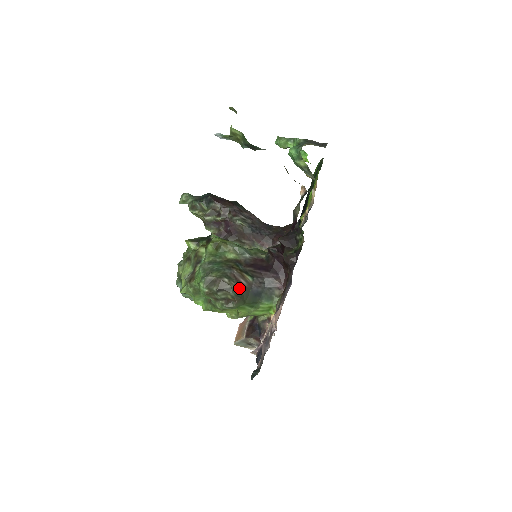
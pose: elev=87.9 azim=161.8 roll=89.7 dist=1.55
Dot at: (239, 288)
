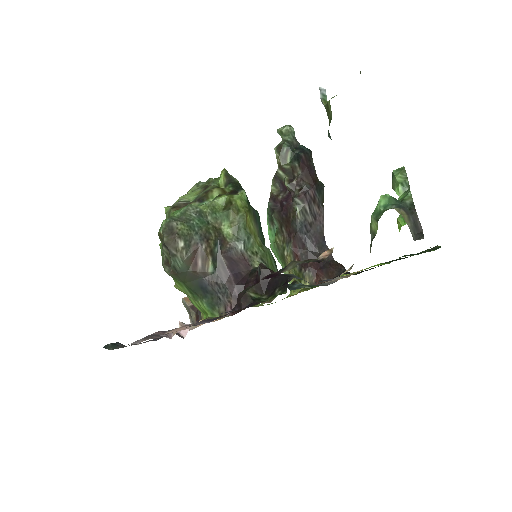
Dot at: (186, 265)
